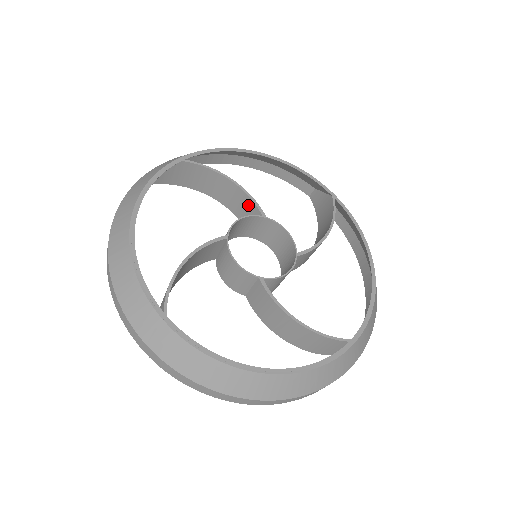
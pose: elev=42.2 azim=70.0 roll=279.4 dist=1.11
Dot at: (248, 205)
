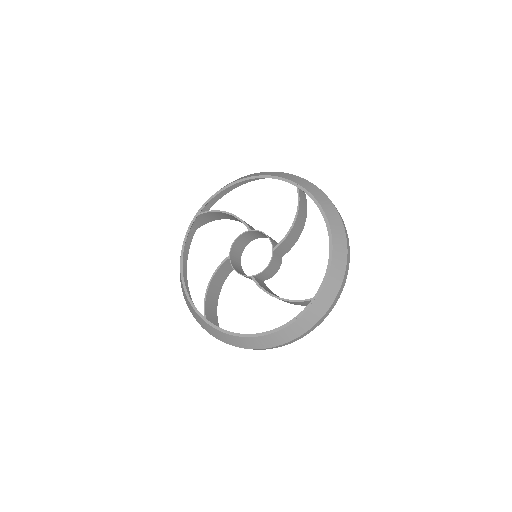
Dot at: occluded
